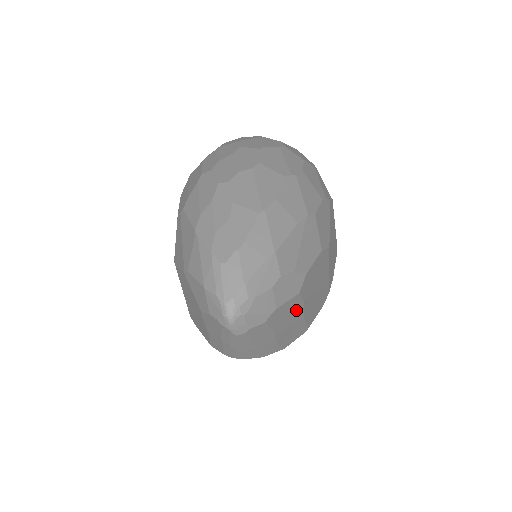
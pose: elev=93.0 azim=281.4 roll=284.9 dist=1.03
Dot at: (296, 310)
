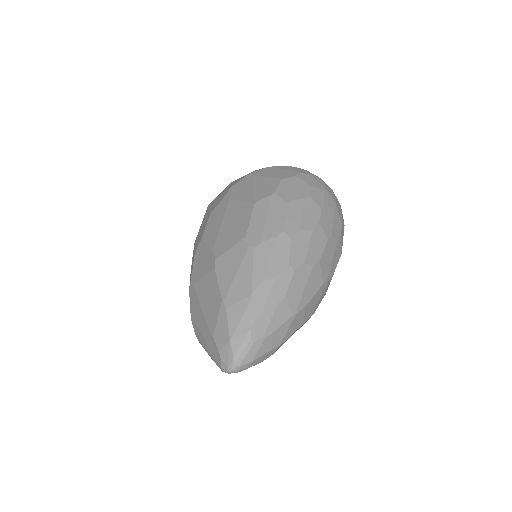
Dot at: occluded
